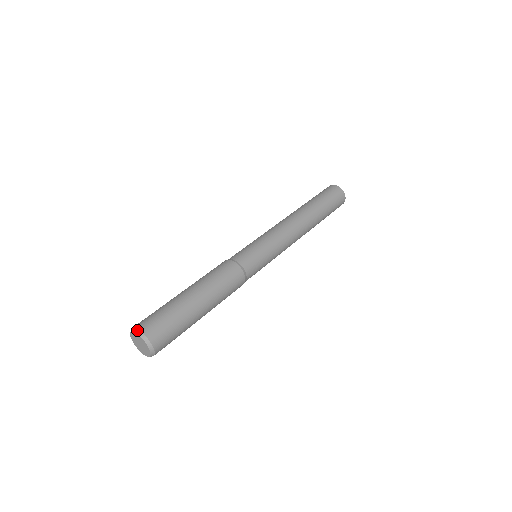
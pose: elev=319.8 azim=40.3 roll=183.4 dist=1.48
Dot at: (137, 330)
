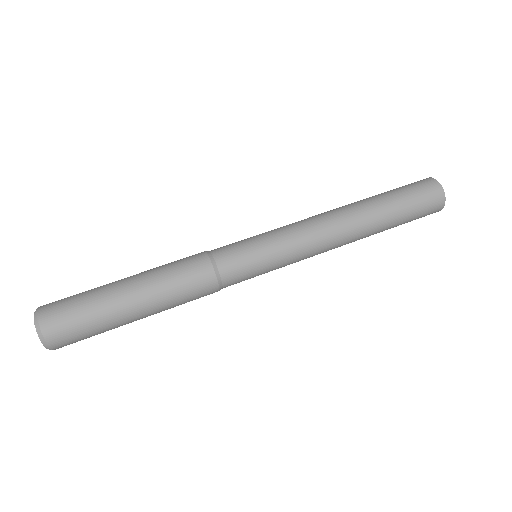
Dot at: (38, 327)
